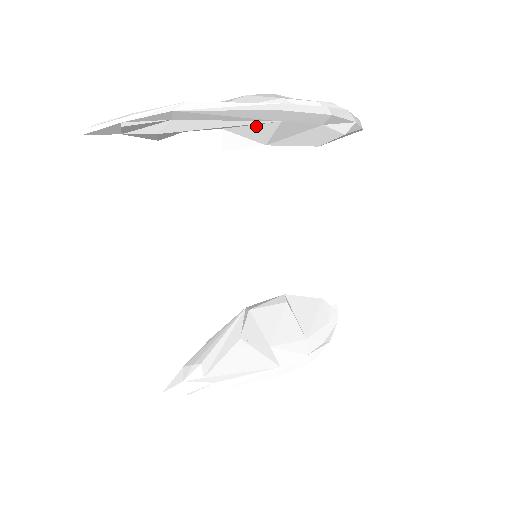
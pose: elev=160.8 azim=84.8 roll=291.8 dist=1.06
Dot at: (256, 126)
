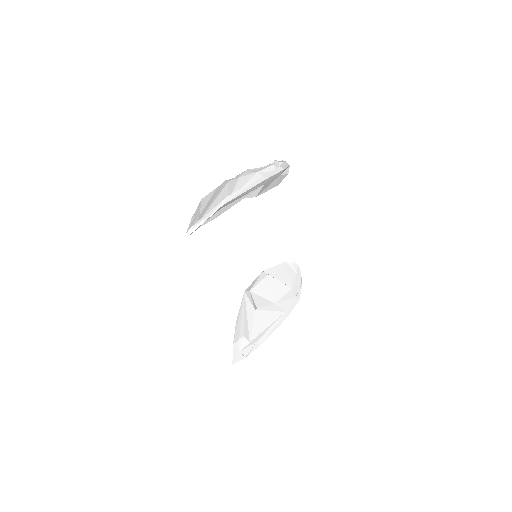
Dot at: occluded
